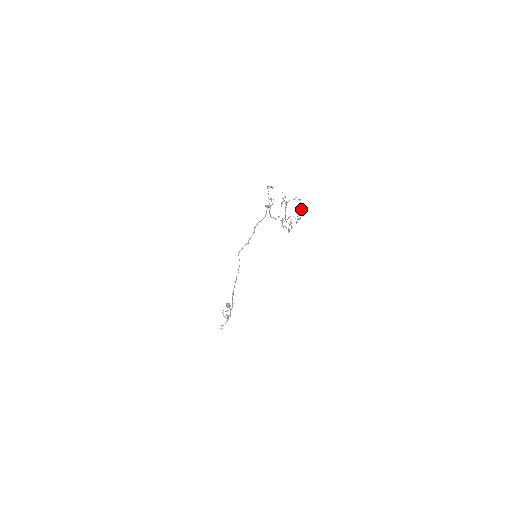
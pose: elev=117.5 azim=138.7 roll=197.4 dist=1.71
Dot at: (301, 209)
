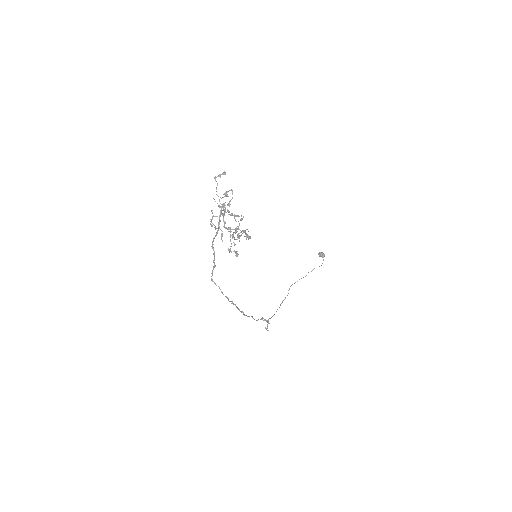
Dot at: occluded
